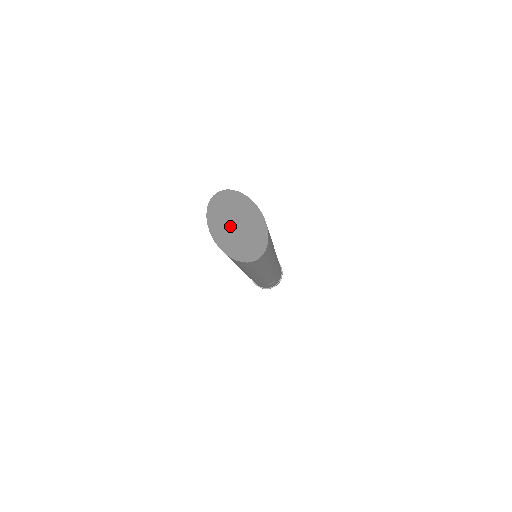
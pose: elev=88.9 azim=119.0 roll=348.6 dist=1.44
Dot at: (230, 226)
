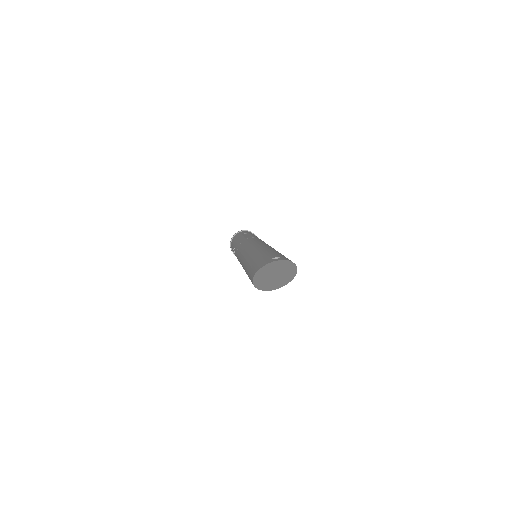
Dot at: (270, 275)
